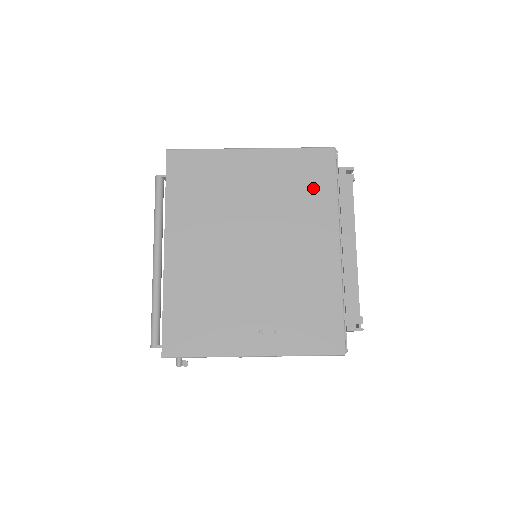
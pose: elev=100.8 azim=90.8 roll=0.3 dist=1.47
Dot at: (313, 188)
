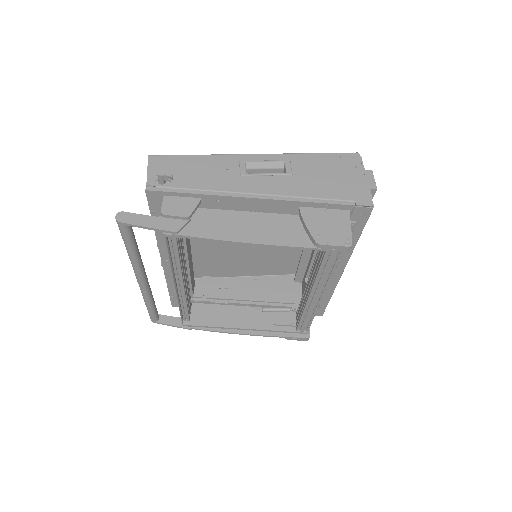
Dot at: (300, 255)
